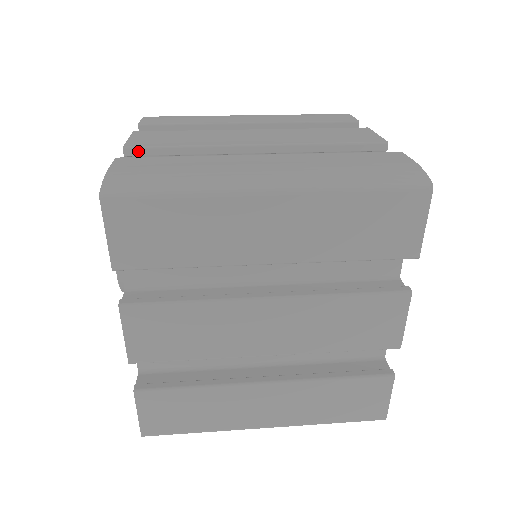
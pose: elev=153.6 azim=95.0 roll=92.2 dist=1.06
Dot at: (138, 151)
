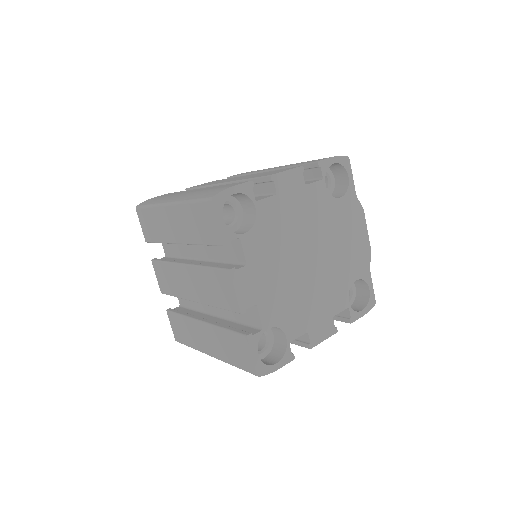
Dot at: occluded
